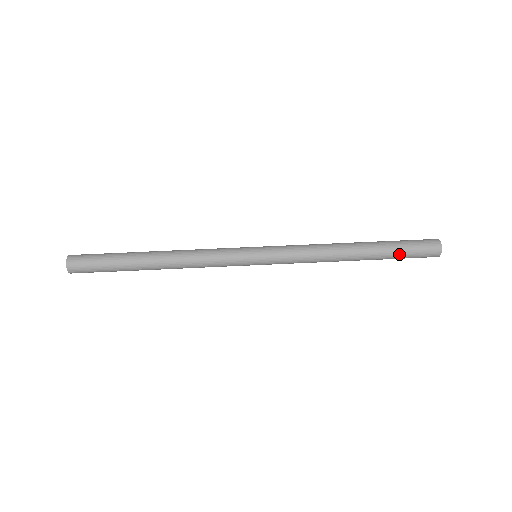
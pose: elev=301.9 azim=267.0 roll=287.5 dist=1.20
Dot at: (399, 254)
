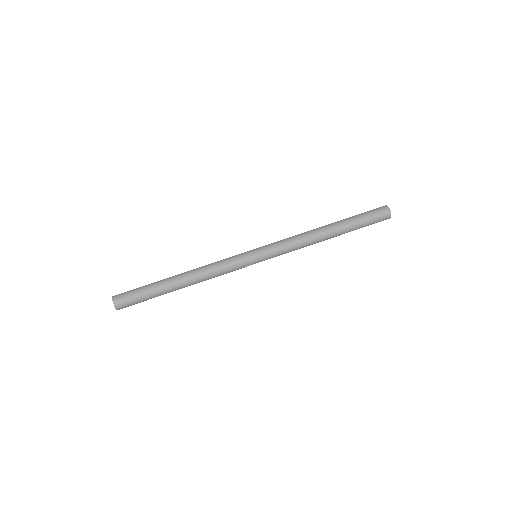
Dot at: occluded
